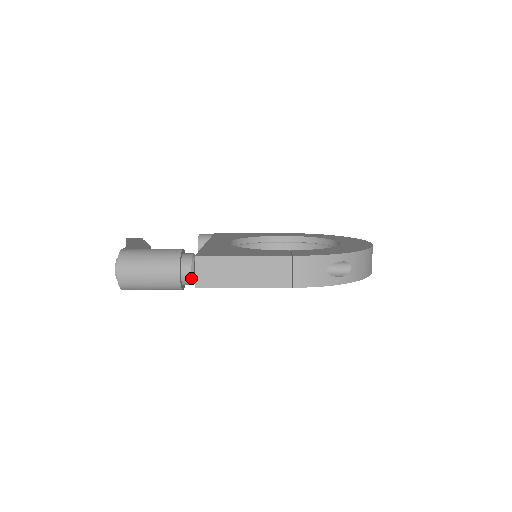
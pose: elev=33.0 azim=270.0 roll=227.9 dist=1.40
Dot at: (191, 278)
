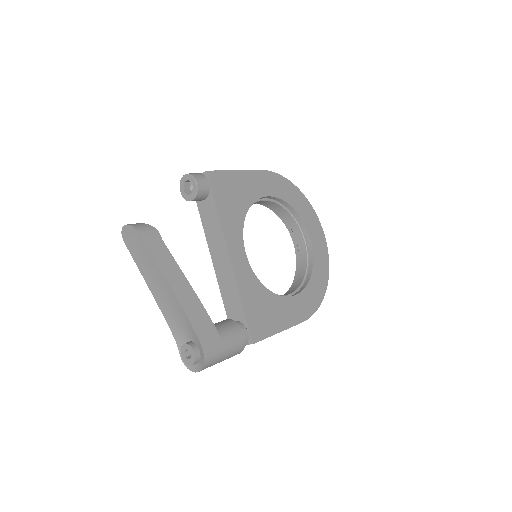
Dot at: occluded
